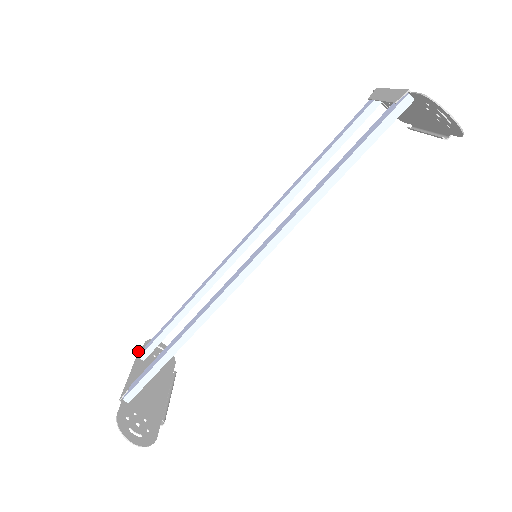
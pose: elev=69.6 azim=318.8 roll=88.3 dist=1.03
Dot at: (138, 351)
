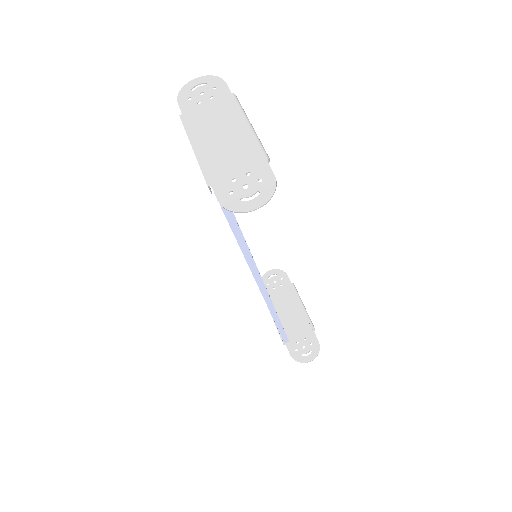
Dot at: occluded
